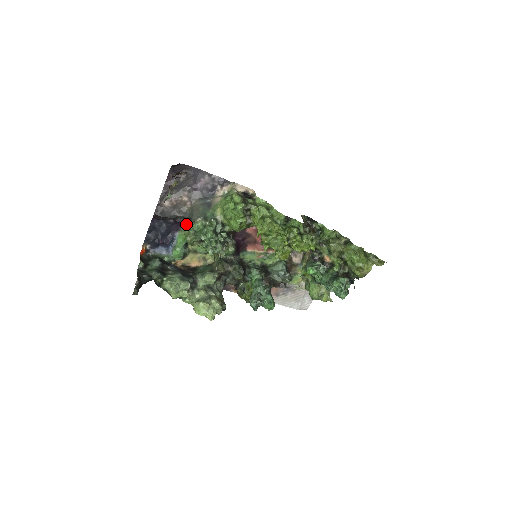
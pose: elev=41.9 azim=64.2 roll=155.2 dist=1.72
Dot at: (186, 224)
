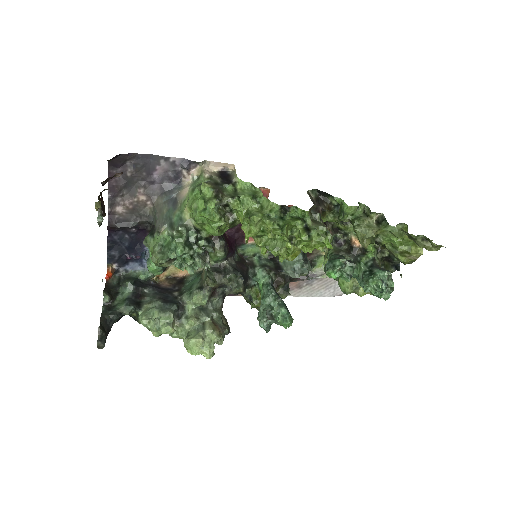
Dot at: (149, 236)
